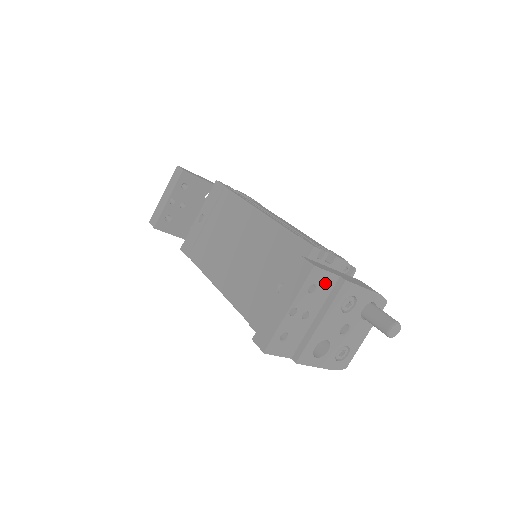
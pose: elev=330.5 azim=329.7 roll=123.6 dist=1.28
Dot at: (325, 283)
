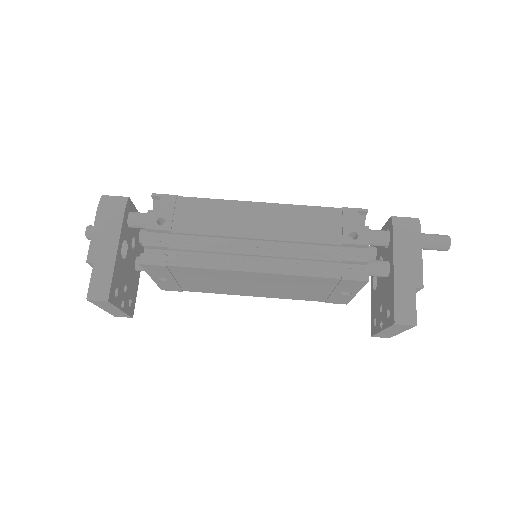
Dot at: occluded
